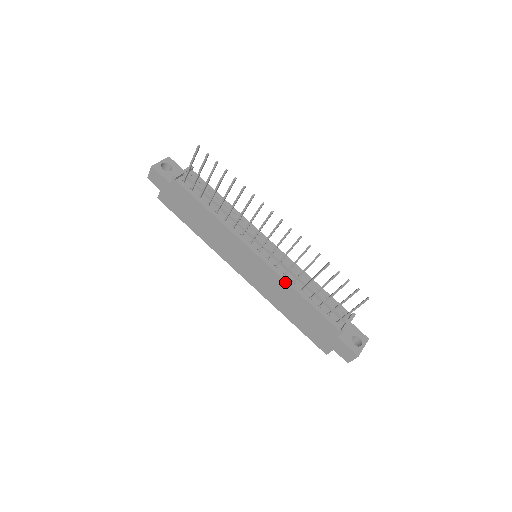
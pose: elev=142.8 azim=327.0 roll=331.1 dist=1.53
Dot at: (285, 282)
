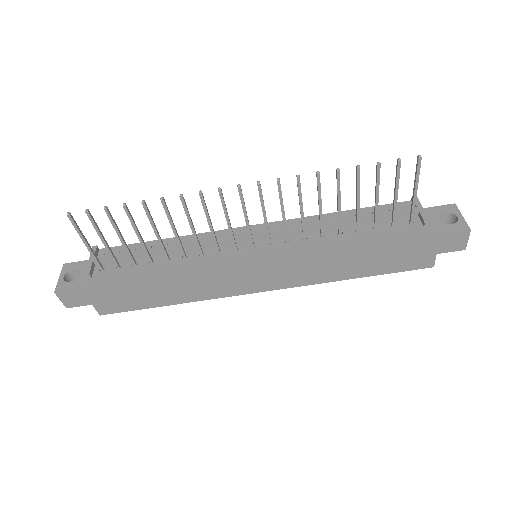
Dot at: (314, 245)
